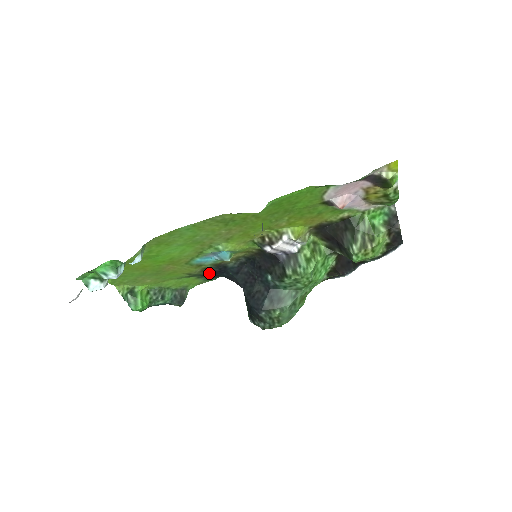
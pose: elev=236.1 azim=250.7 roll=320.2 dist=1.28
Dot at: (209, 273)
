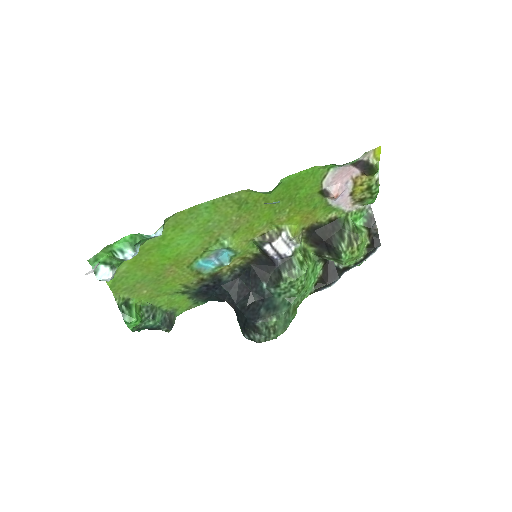
Dot at: (202, 289)
